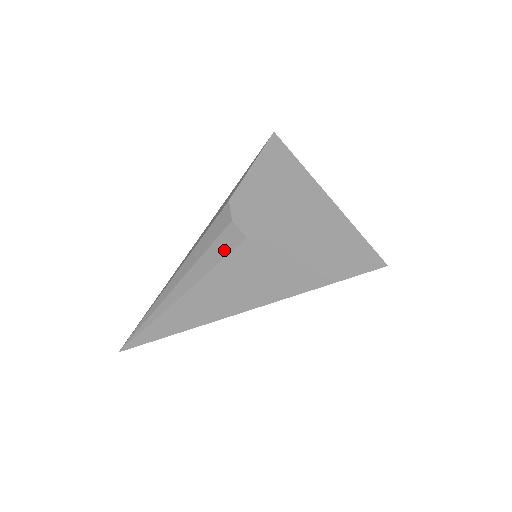
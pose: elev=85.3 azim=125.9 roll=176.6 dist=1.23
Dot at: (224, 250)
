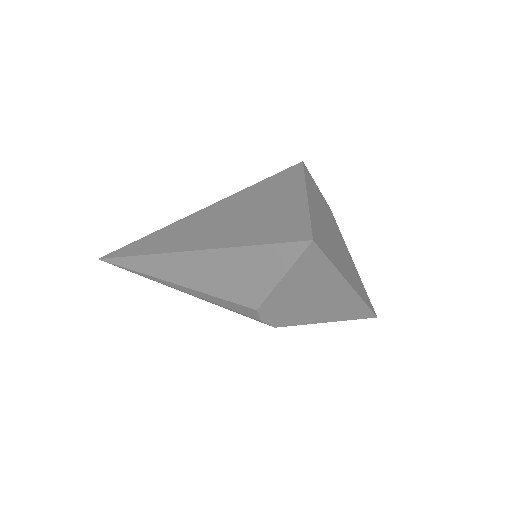
Dot at: occluded
